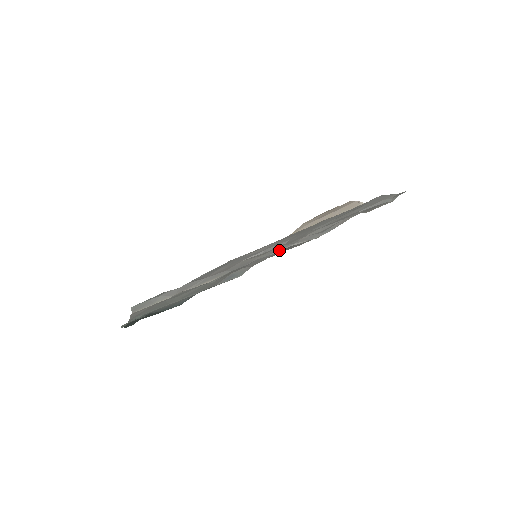
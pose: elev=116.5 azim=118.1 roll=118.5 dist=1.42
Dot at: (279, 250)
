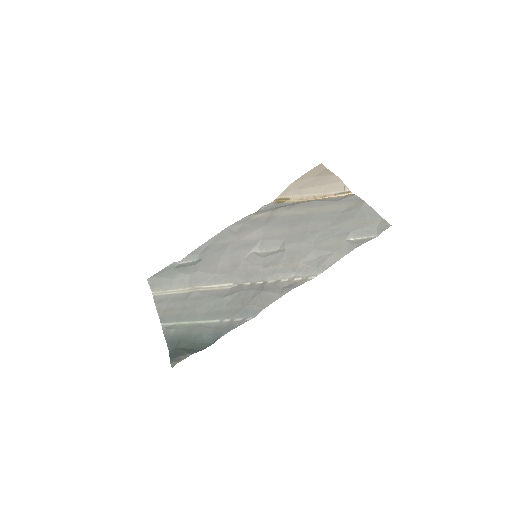
Dot at: (280, 274)
